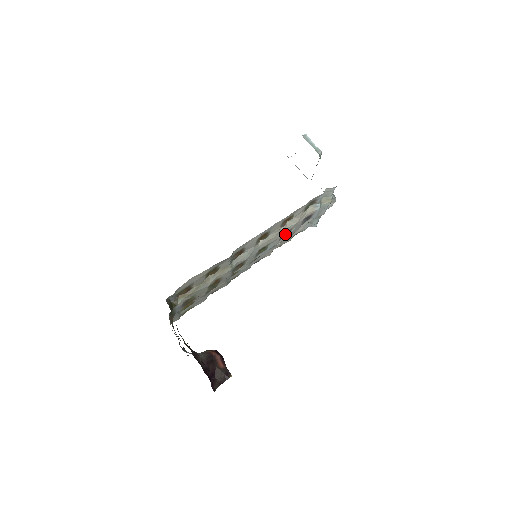
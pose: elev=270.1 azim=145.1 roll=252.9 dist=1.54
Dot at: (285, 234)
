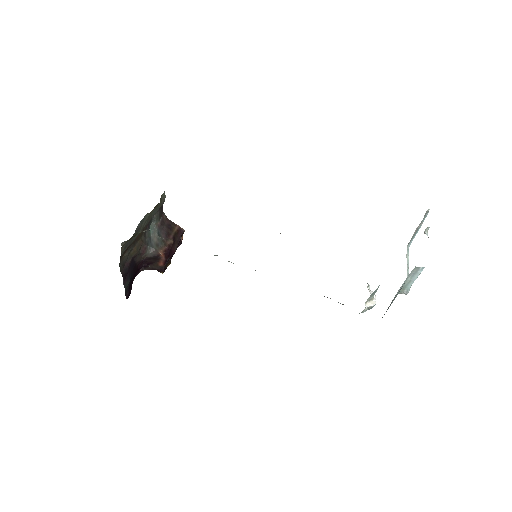
Dot at: occluded
